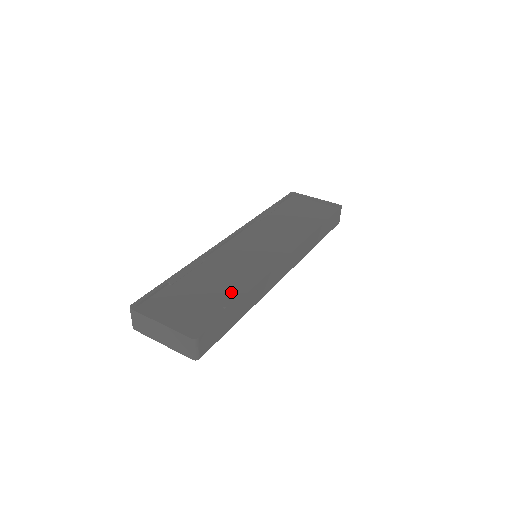
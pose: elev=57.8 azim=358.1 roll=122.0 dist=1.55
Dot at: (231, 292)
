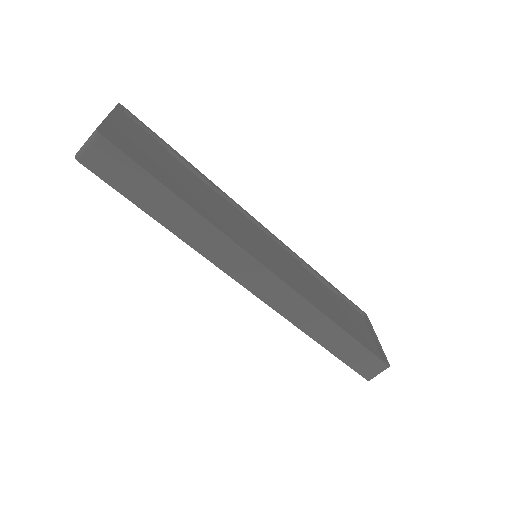
Dot at: (186, 197)
